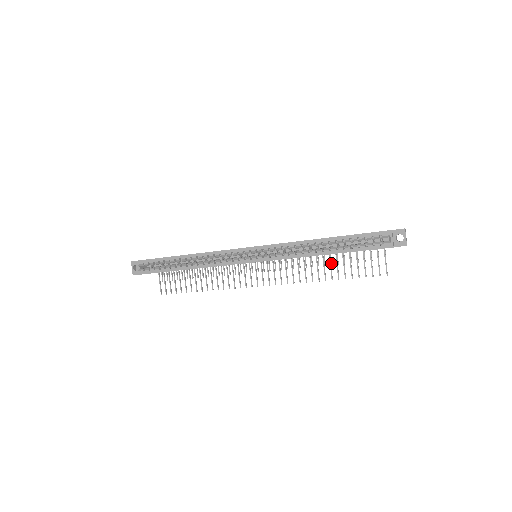
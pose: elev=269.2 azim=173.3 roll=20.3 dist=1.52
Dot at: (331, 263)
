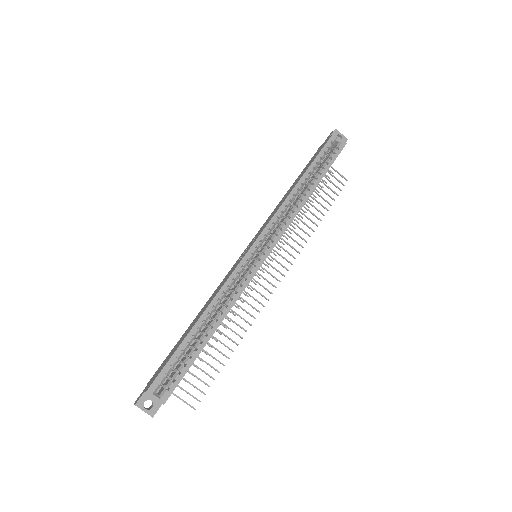
Dot at: (305, 212)
